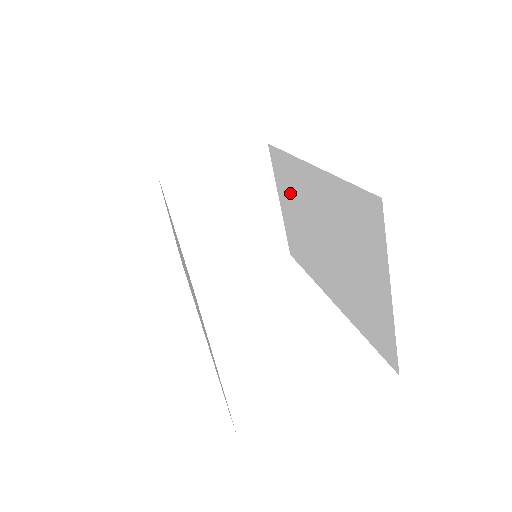
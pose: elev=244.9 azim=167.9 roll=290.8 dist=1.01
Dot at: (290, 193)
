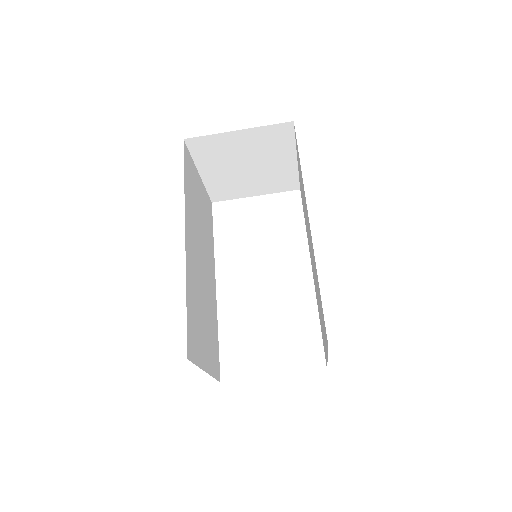
Dot at: occluded
